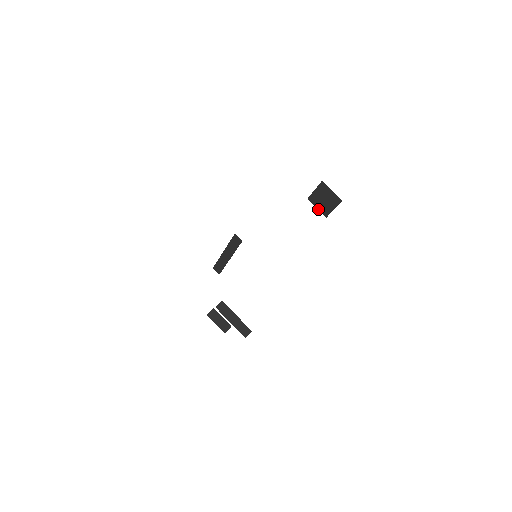
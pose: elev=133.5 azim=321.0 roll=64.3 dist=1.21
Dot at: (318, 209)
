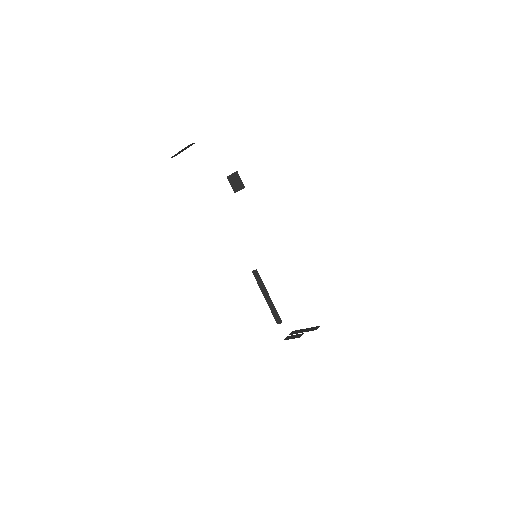
Dot at: occluded
